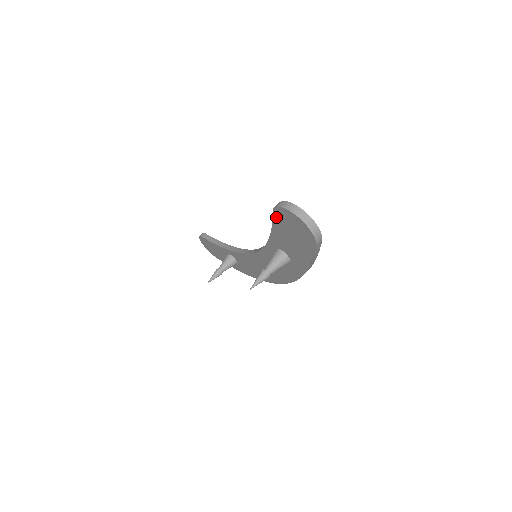
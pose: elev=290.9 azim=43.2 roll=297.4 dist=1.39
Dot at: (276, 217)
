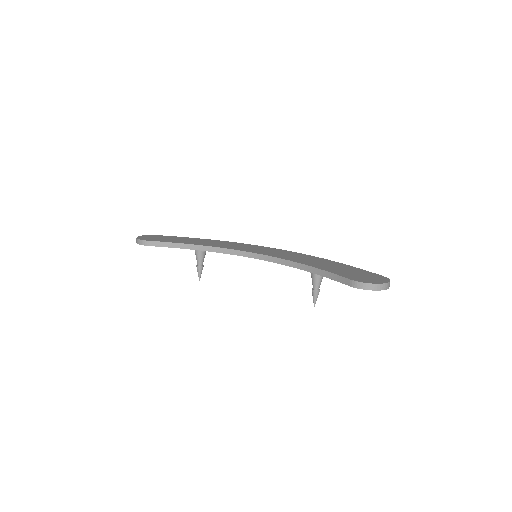
Dot at: (349, 285)
